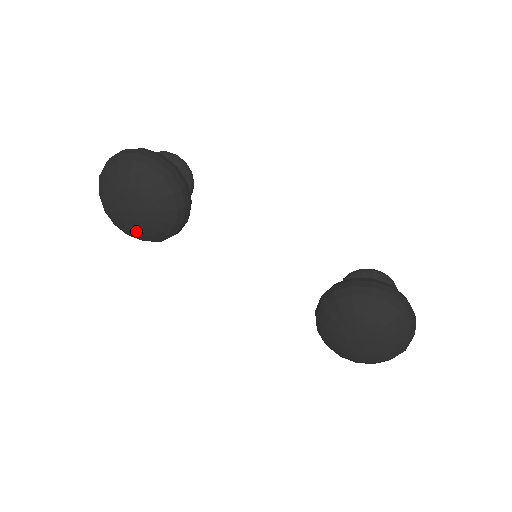
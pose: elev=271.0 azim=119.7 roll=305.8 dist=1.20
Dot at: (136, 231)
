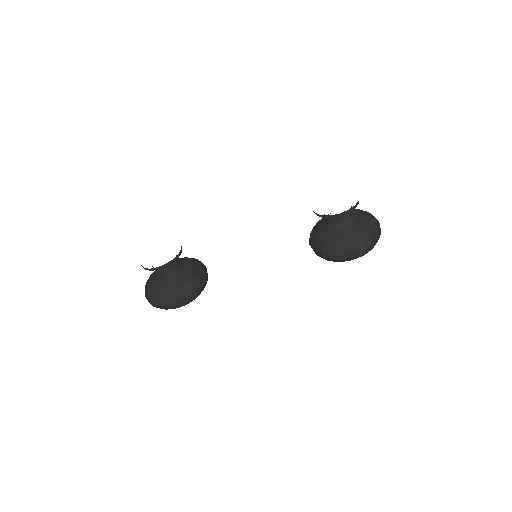
Dot at: occluded
